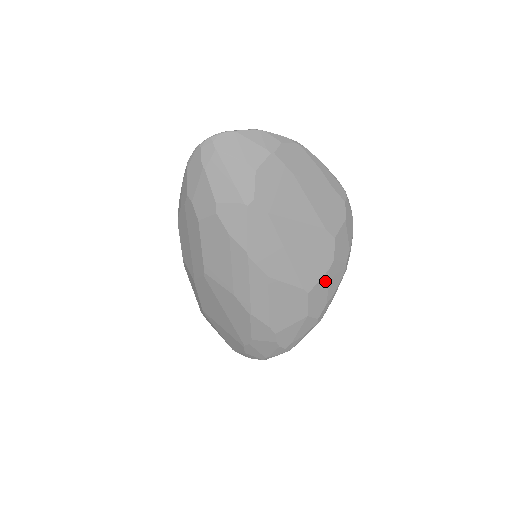
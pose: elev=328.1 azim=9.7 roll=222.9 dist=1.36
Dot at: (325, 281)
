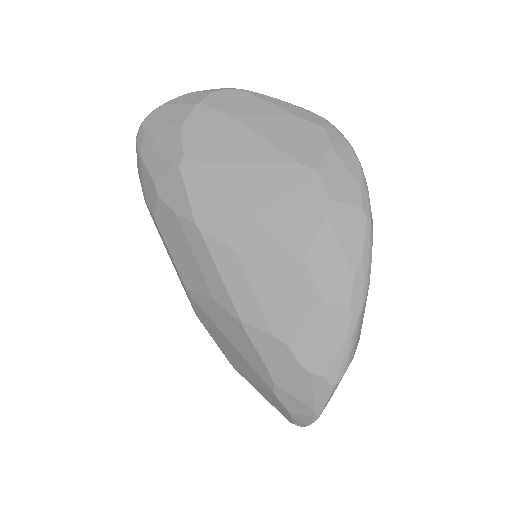
Dot at: (329, 237)
